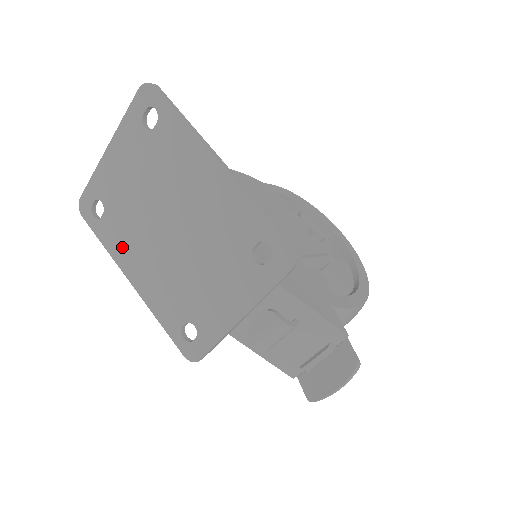
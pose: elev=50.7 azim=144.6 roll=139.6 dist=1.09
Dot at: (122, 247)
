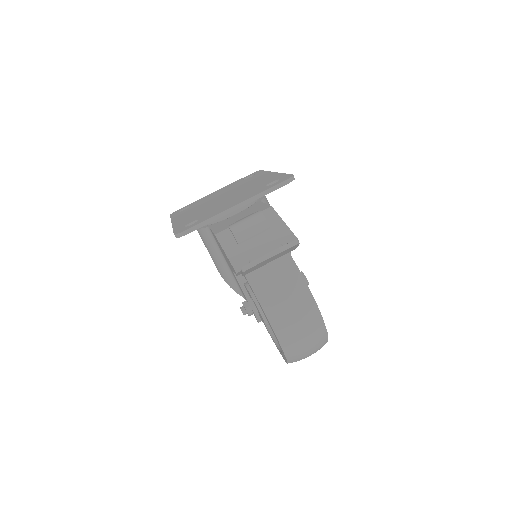
Dot at: occluded
